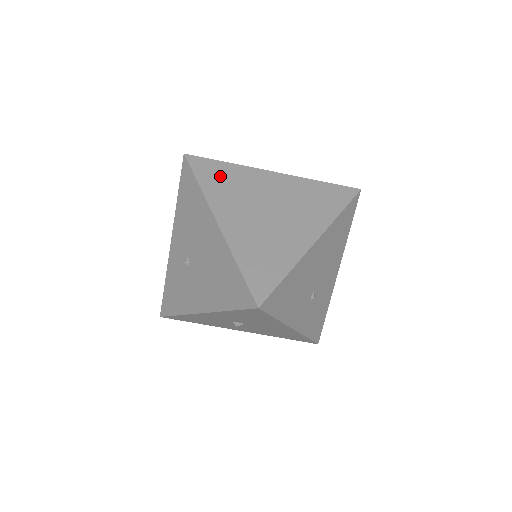
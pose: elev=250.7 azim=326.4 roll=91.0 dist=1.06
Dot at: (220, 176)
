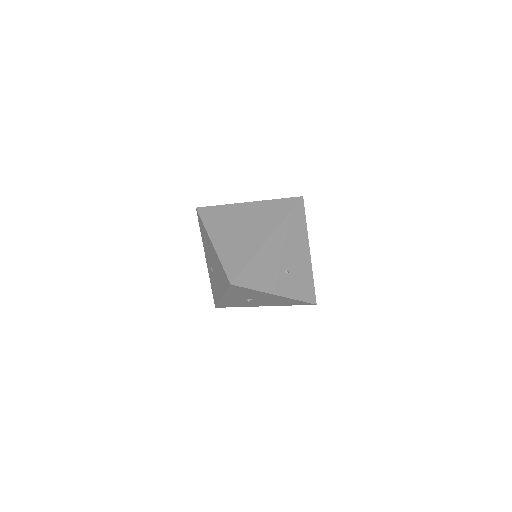
Dot at: (215, 215)
